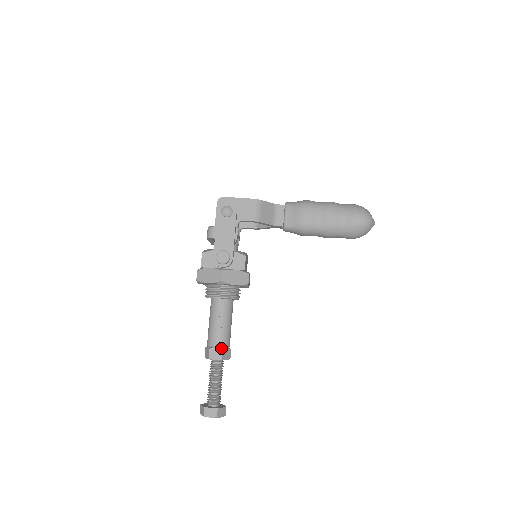
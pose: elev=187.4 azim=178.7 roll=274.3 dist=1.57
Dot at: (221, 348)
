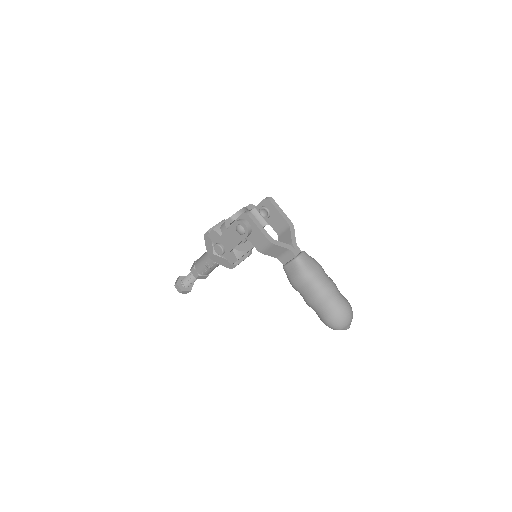
Dot at: (199, 274)
